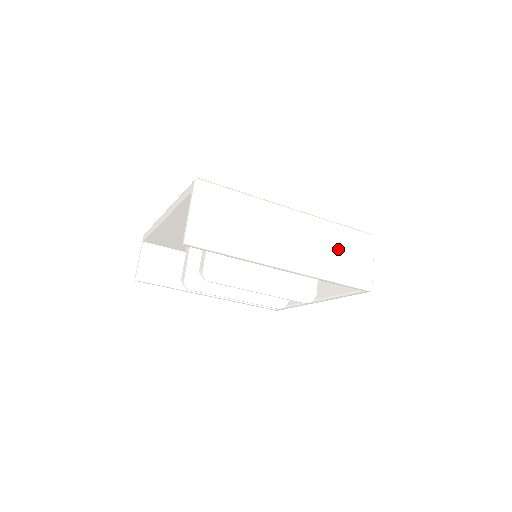
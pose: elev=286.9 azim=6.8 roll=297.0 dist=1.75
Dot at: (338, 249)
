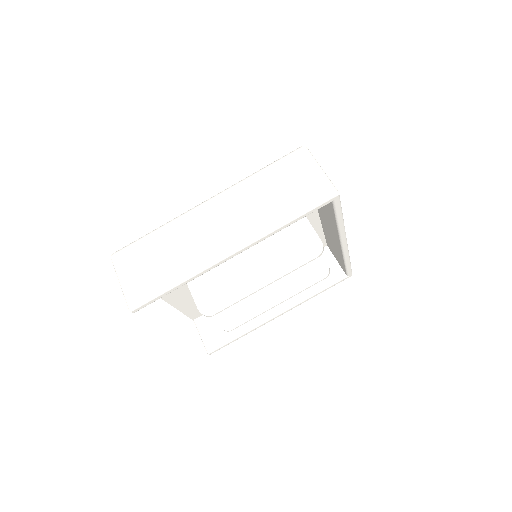
Dot at: (272, 191)
